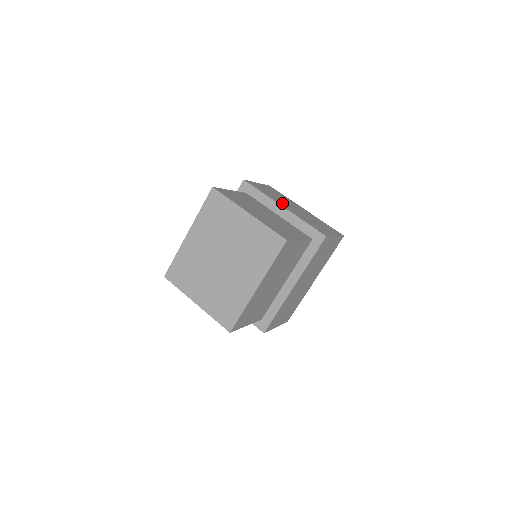
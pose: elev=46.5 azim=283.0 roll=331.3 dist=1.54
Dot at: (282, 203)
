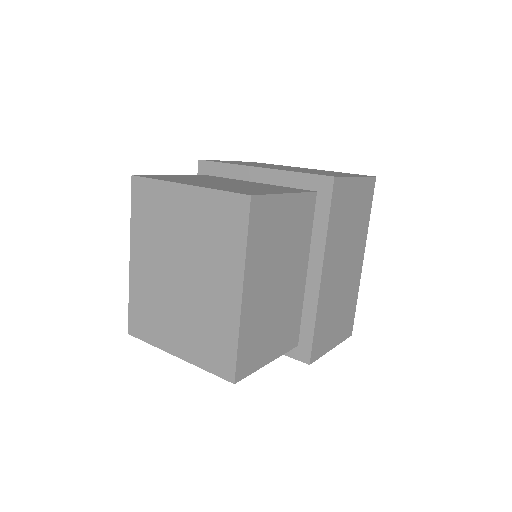
Dot at: (261, 166)
